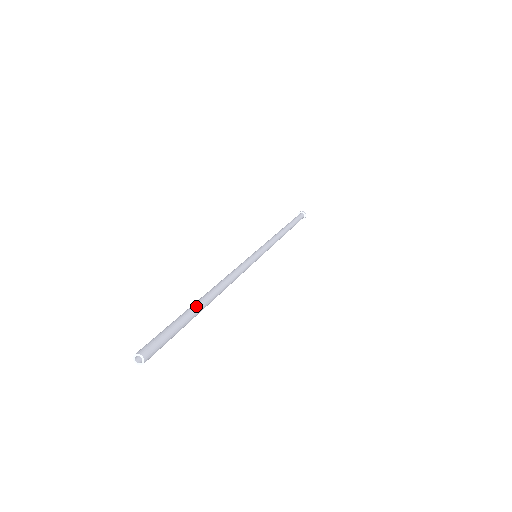
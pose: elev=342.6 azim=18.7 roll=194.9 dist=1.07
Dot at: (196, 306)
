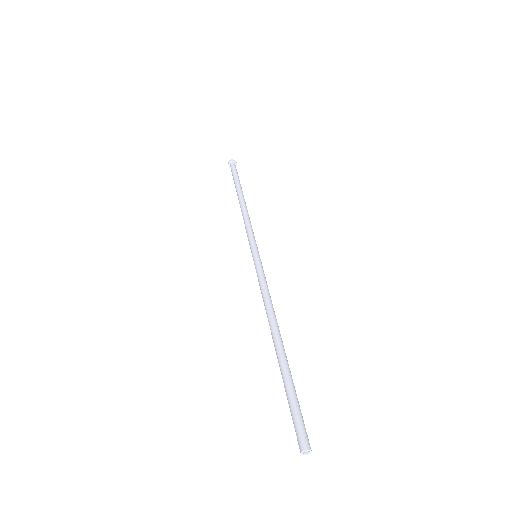
Dot at: (284, 362)
